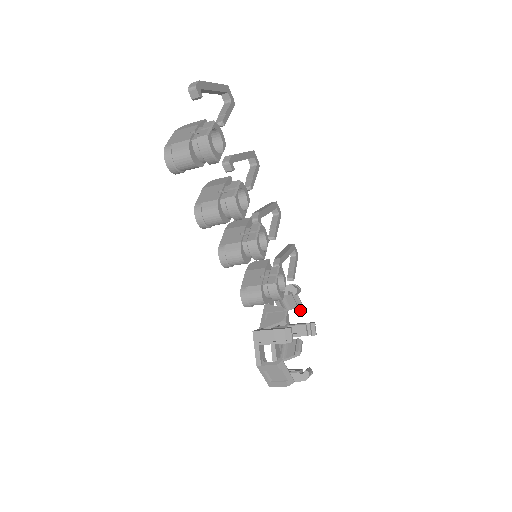
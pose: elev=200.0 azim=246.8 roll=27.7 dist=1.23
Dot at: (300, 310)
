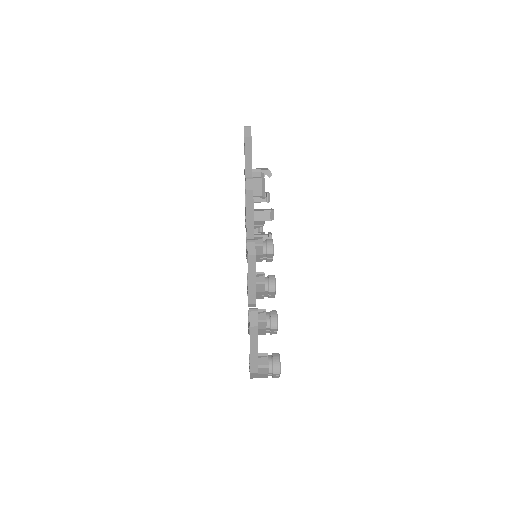
Dot at: occluded
